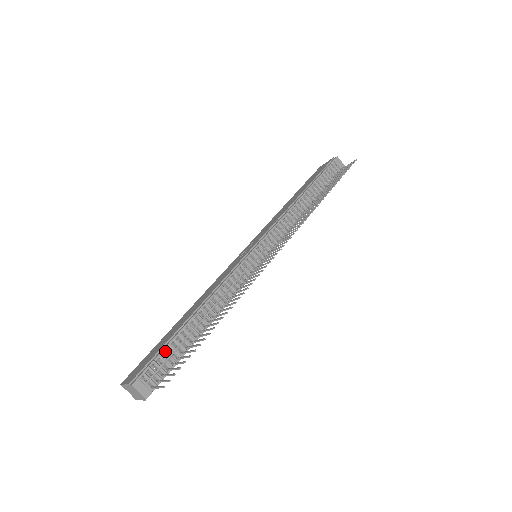
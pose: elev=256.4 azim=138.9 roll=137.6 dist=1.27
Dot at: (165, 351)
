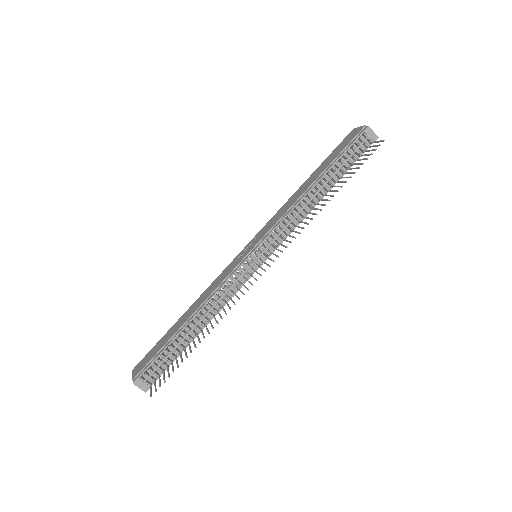
Dot at: (160, 356)
